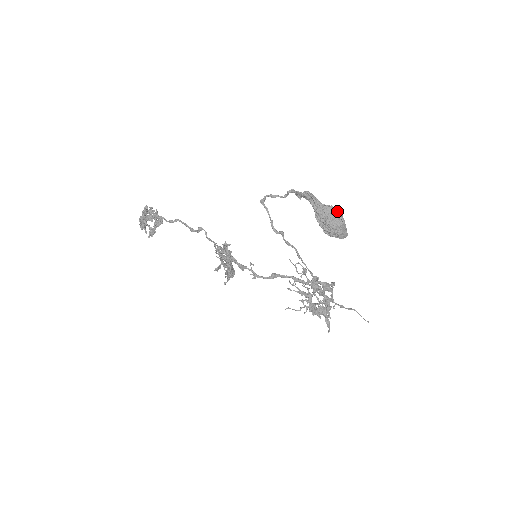
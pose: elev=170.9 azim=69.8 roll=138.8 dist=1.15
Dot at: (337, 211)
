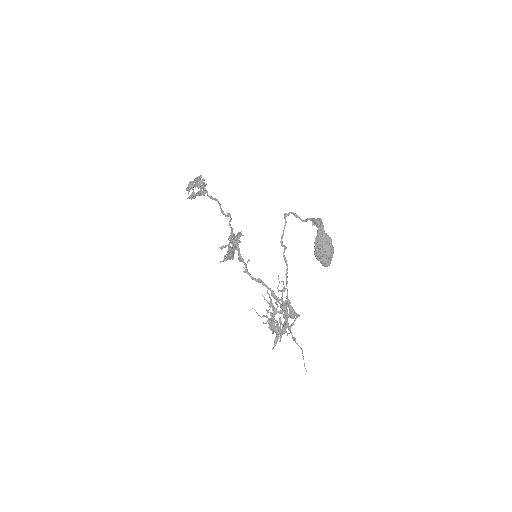
Dot at: occluded
